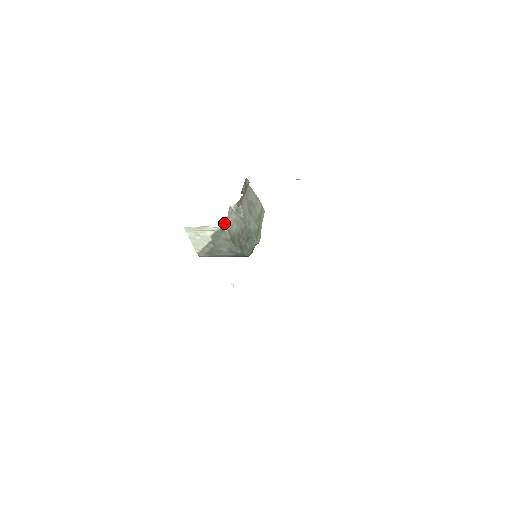
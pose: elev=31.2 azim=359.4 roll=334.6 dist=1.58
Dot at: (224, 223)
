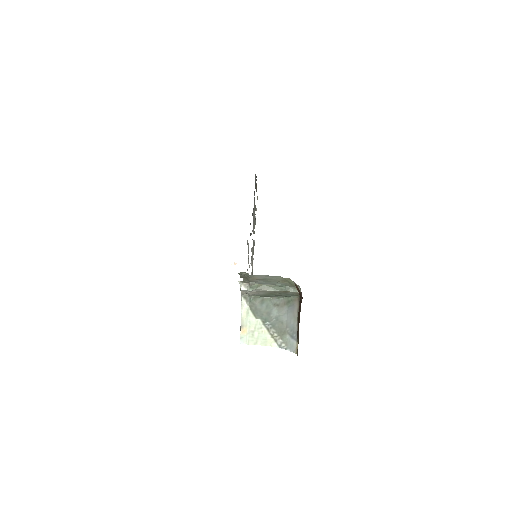
Dot at: (242, 294)
